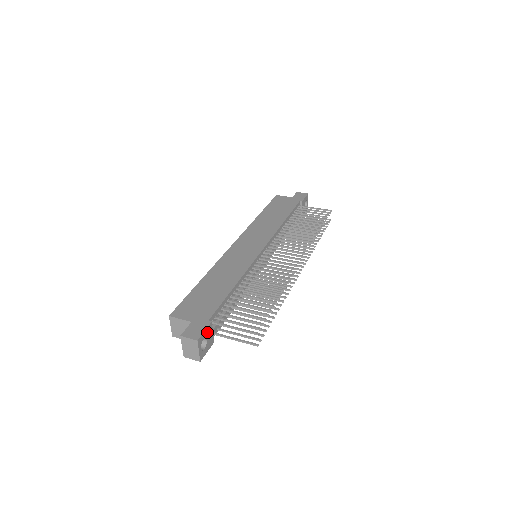
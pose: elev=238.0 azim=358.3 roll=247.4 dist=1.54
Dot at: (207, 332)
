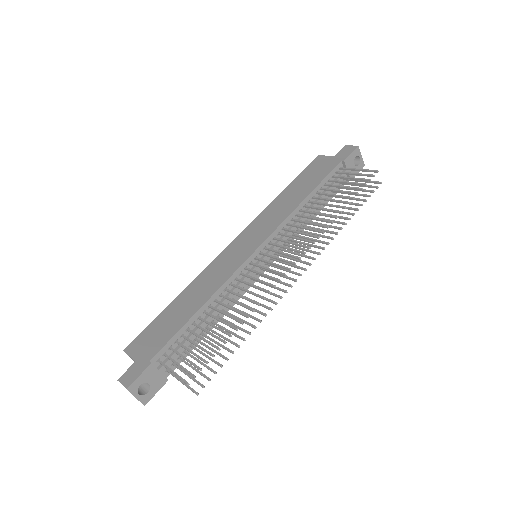
Dot at: (146, 375)
